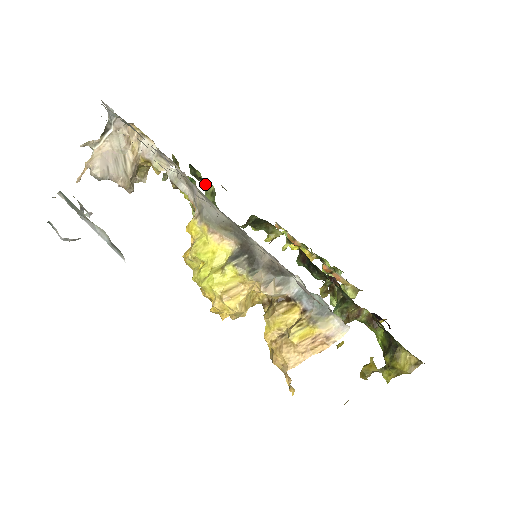
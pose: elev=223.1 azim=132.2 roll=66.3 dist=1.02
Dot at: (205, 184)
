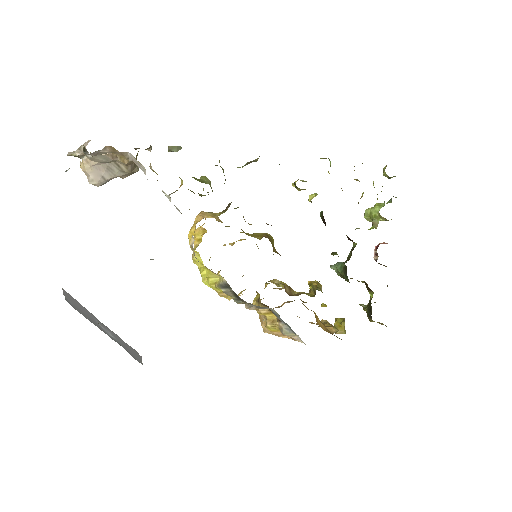
Dot at: occluded
